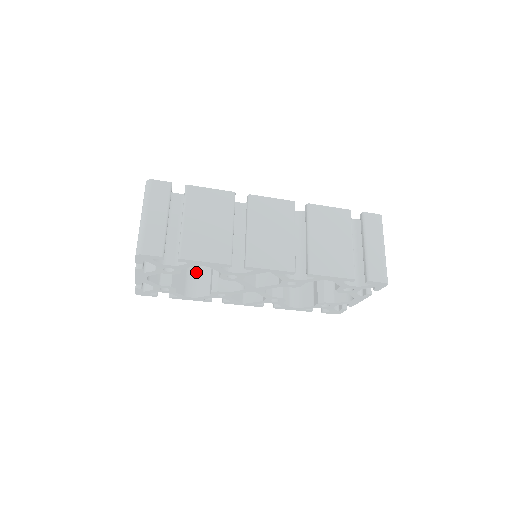
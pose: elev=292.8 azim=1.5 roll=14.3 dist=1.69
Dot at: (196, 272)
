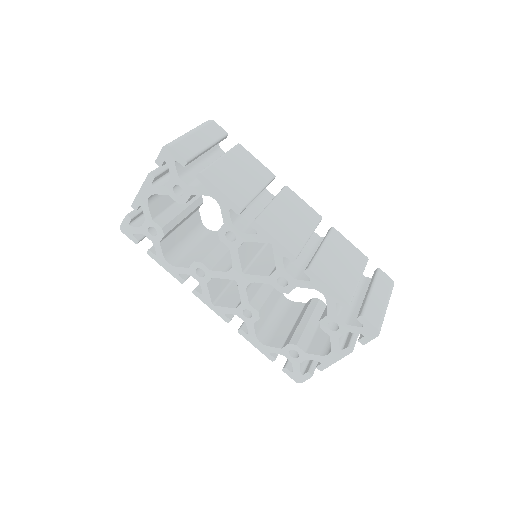
Dot at: (187, 249)
